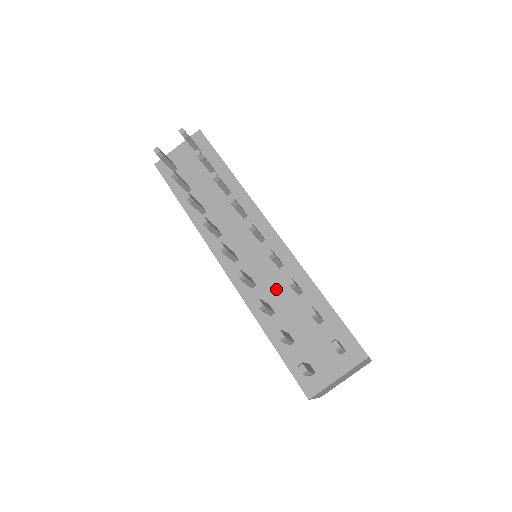
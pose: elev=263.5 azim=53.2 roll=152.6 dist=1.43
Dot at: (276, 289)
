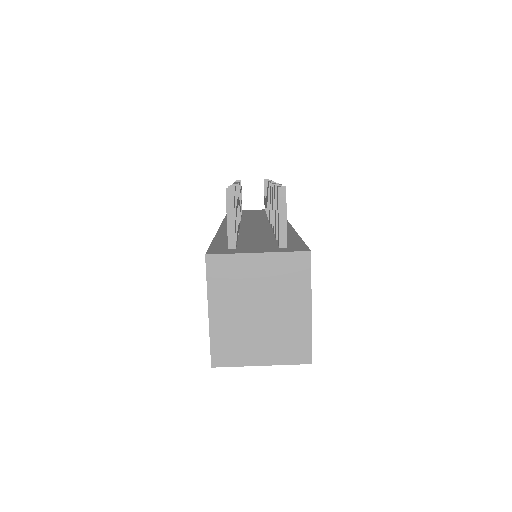
Dot at: (256, 231)
